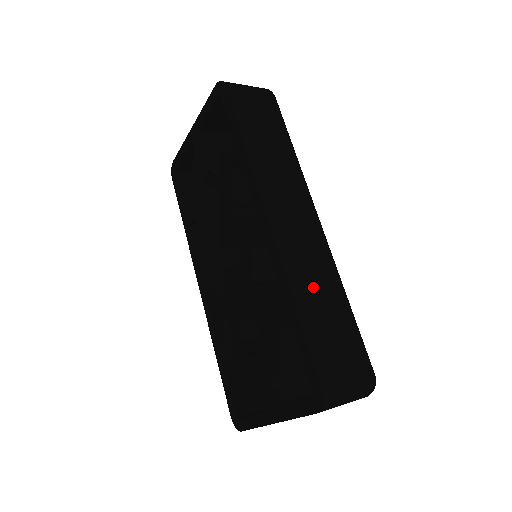
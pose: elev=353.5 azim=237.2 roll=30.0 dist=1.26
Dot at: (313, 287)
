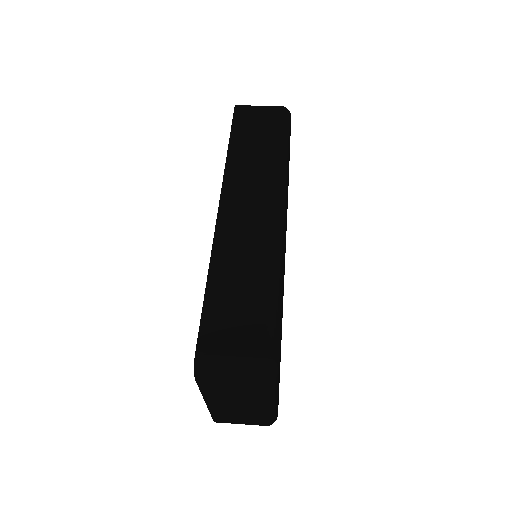
Dot at: (237, 265)
